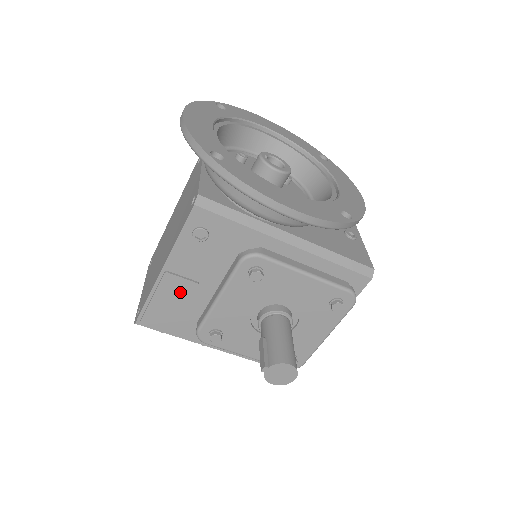
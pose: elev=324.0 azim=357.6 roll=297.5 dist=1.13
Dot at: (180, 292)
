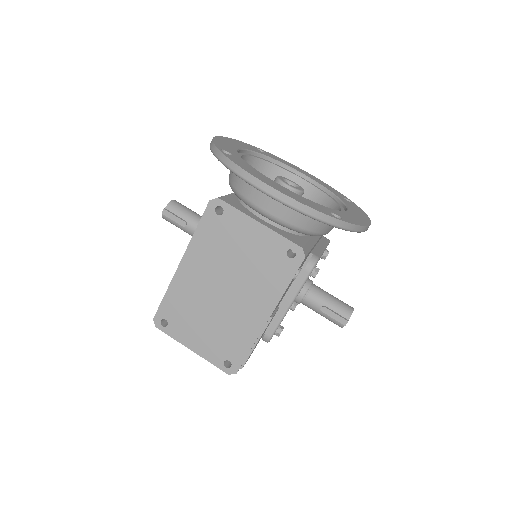
Dot at: (269, 323)
